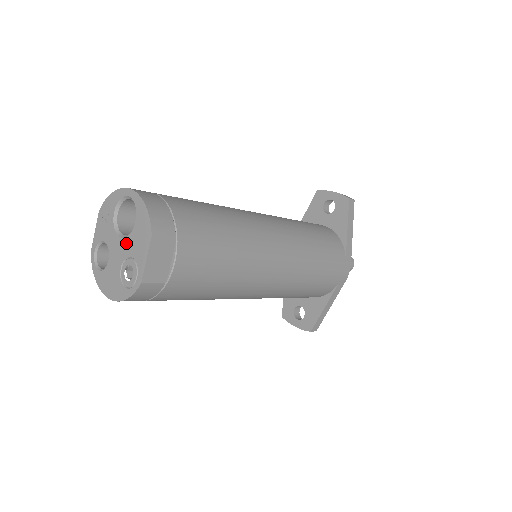
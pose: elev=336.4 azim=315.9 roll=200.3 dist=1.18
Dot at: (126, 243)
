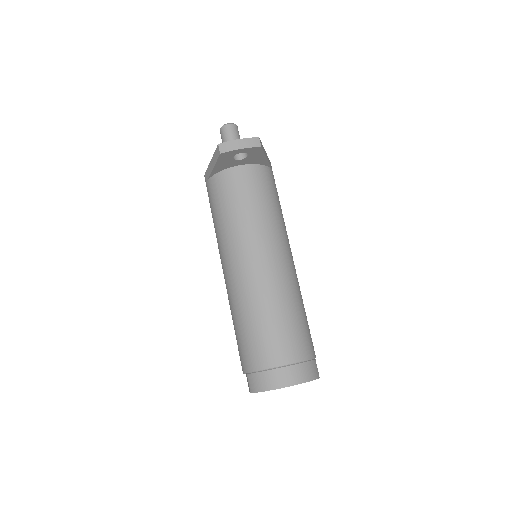
Dot at: occluded
